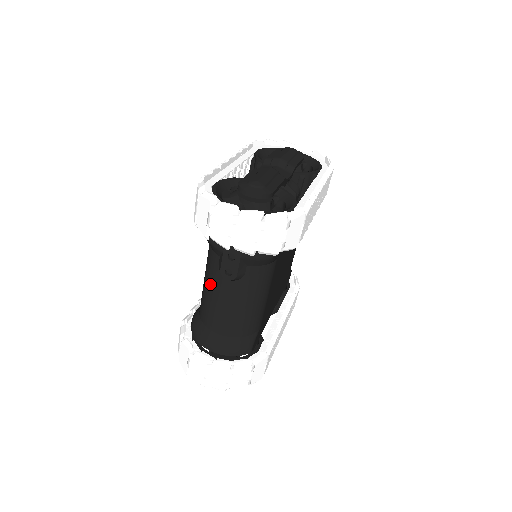
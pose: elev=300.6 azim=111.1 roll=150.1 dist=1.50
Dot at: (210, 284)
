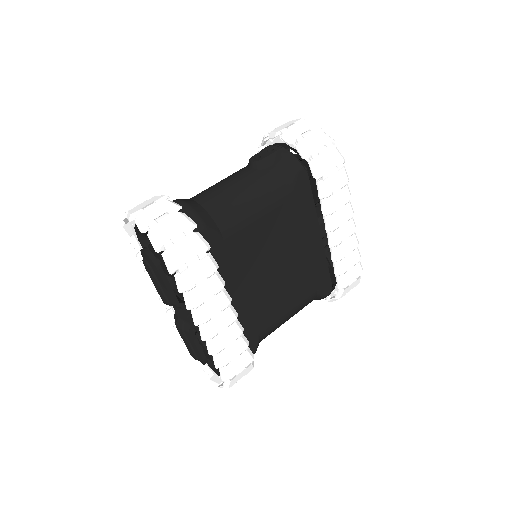
Dot at: occluded
